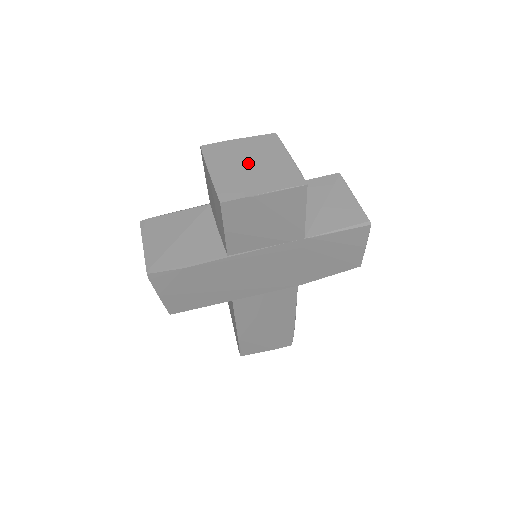
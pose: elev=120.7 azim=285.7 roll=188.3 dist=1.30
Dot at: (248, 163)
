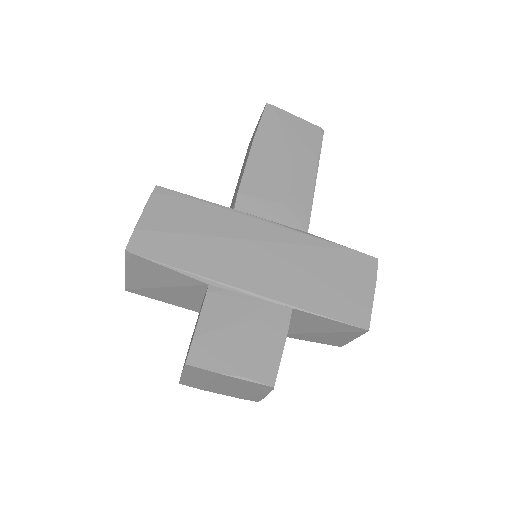
Dot at: (222, 385)
